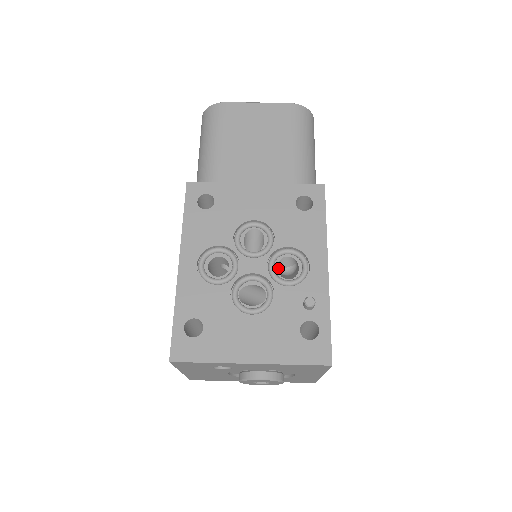
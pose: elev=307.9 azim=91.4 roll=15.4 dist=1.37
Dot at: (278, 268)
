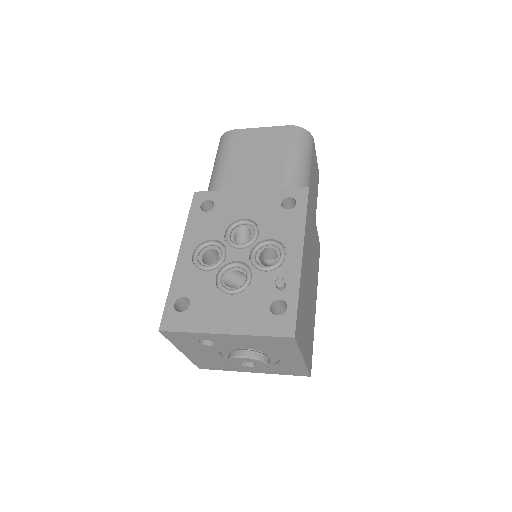
Dot at: (265, 260)
